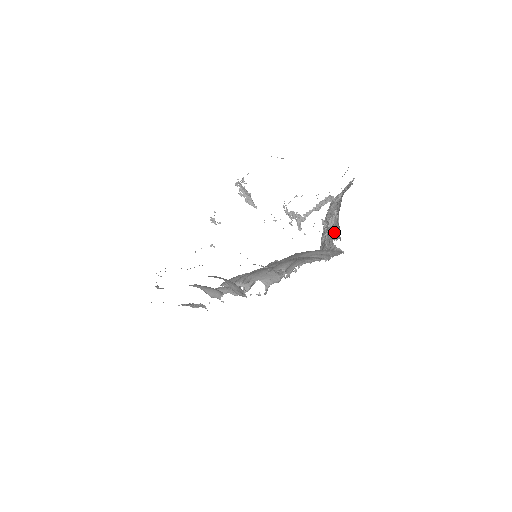
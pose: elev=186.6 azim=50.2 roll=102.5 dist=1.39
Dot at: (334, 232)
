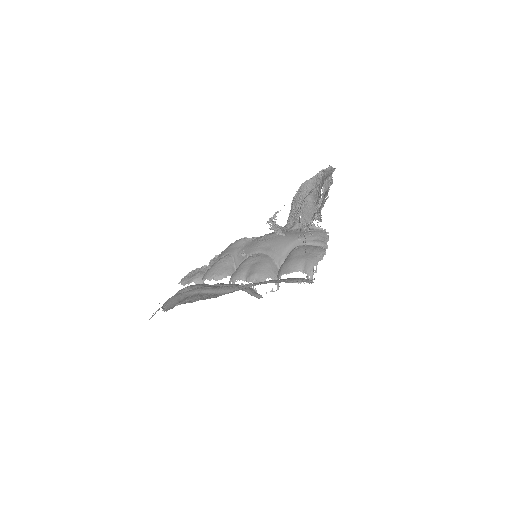
Dot at: (311, 214)
